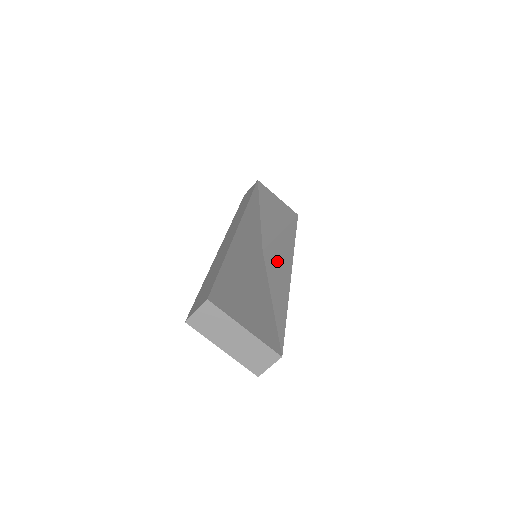
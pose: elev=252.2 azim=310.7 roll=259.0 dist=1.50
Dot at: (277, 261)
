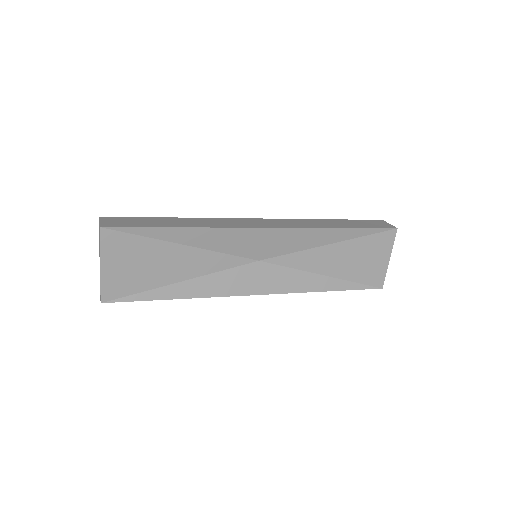
Dot at: (252, 278)
